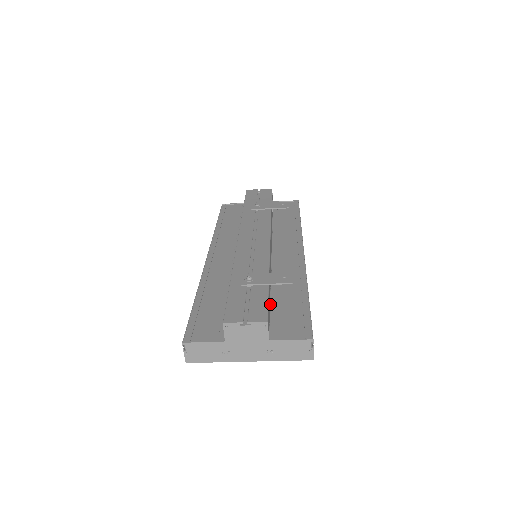
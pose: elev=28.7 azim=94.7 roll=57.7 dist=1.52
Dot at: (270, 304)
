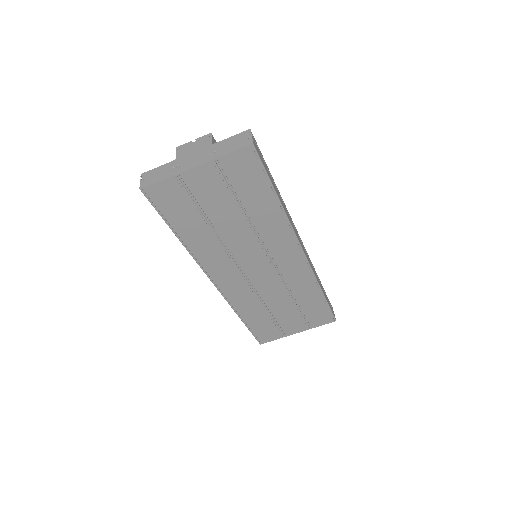
Dot at: occluded
